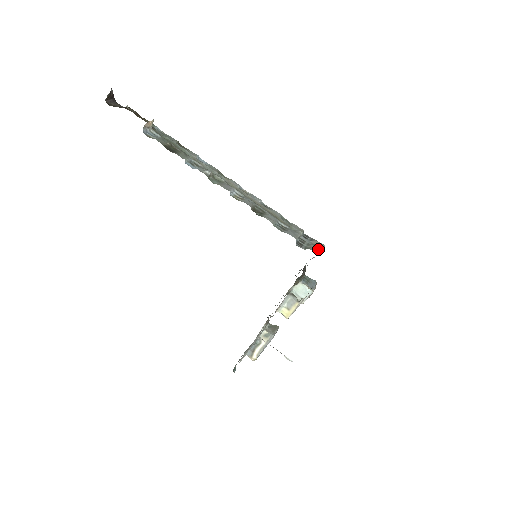
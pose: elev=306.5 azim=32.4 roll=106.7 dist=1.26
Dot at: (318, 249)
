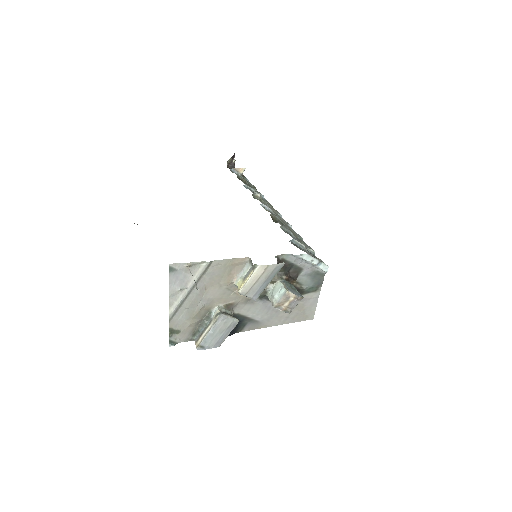
Dot at: (313, 256)
